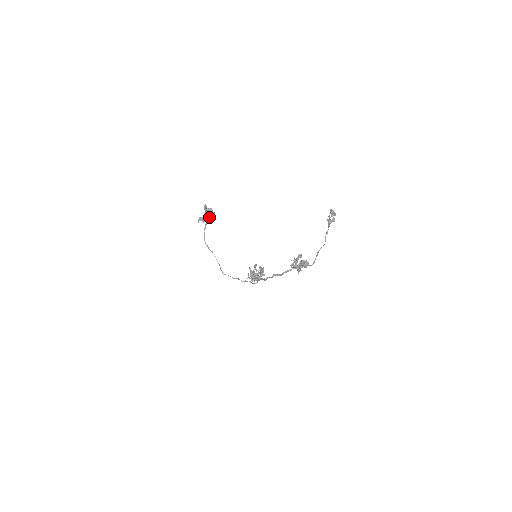
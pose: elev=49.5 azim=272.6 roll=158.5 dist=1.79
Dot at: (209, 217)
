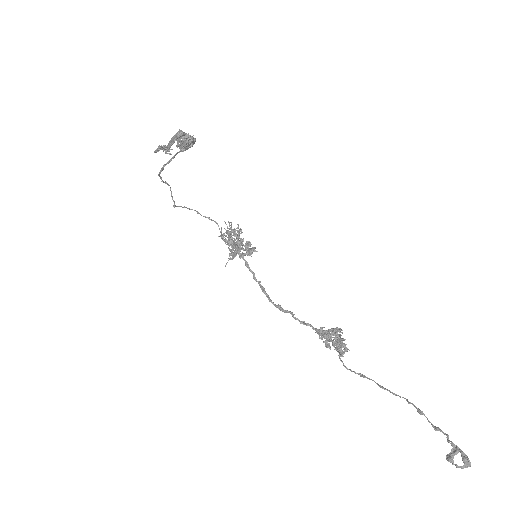
Dot at: (183, 150)
